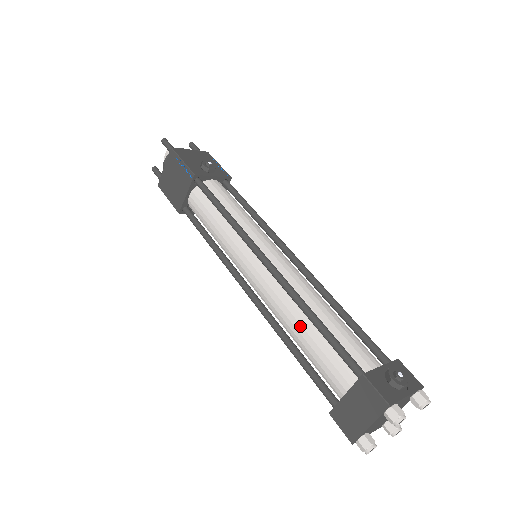
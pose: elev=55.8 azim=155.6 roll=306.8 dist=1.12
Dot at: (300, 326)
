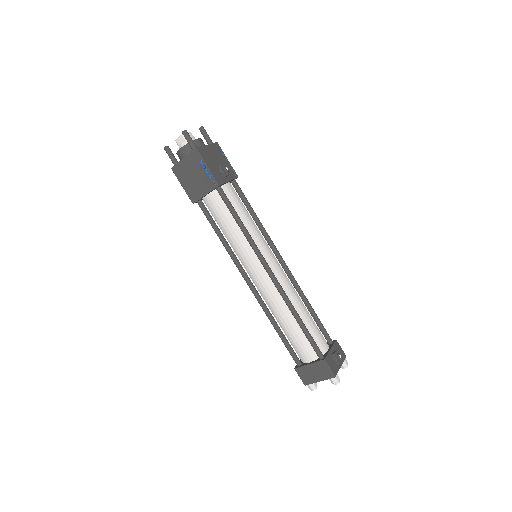
Dot at: (287, 320)
